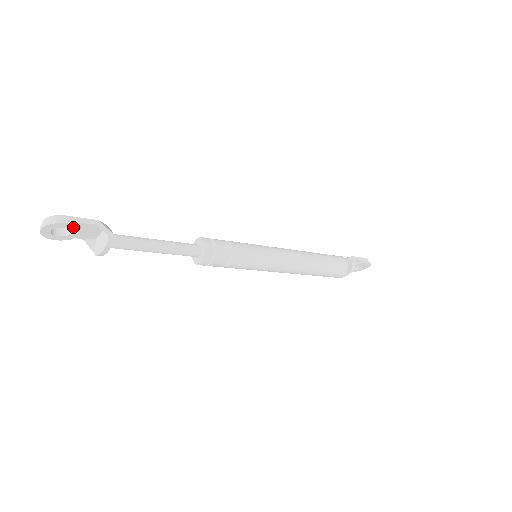
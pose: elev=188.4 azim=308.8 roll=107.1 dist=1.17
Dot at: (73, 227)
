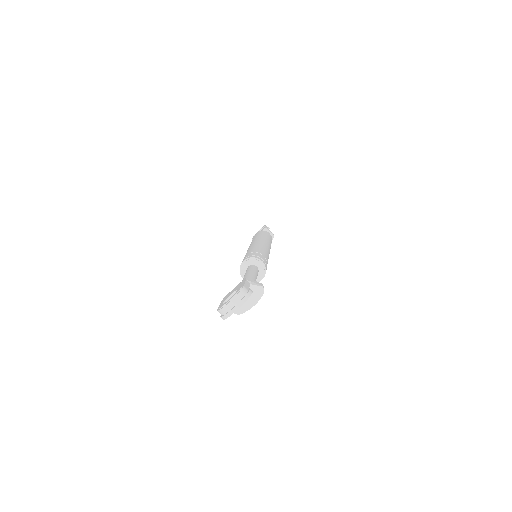
Dot at: occluded
